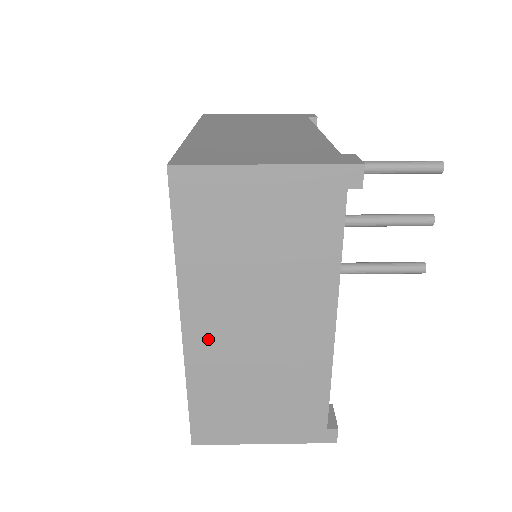
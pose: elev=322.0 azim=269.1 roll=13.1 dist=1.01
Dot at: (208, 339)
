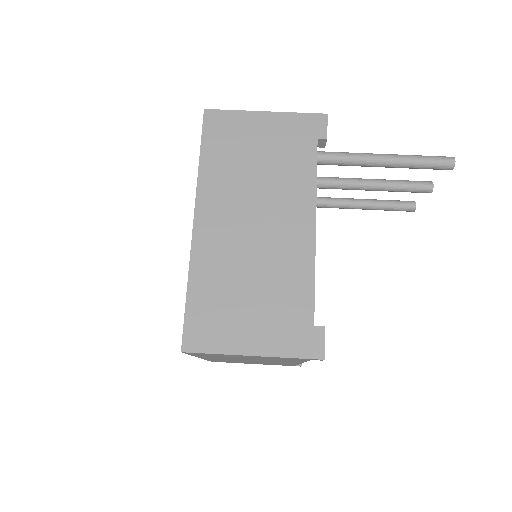
Dot at: (218, 359)
